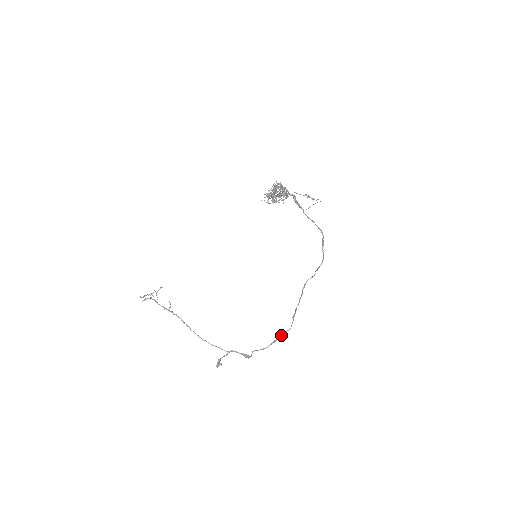
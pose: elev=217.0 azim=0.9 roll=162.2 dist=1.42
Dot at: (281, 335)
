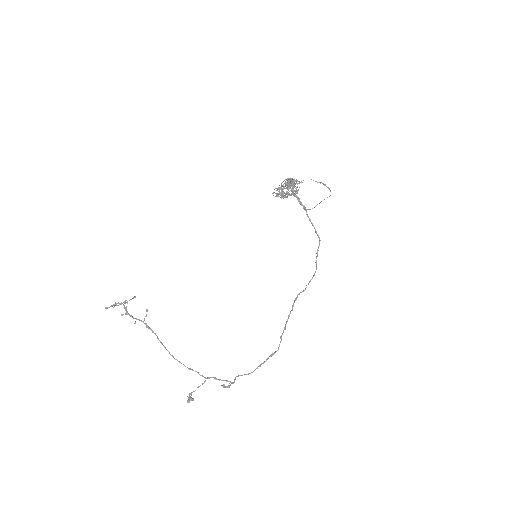
Dot at: (268, 357)
